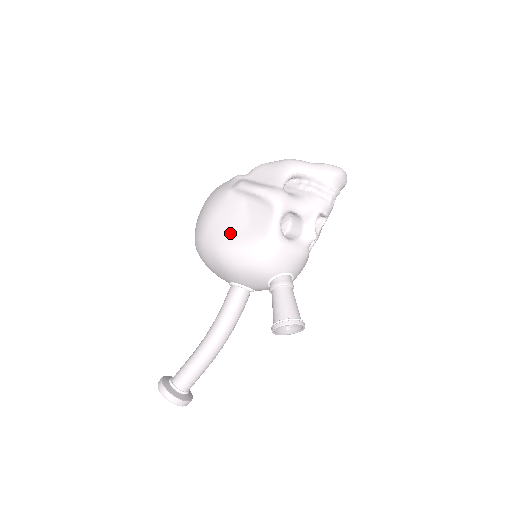
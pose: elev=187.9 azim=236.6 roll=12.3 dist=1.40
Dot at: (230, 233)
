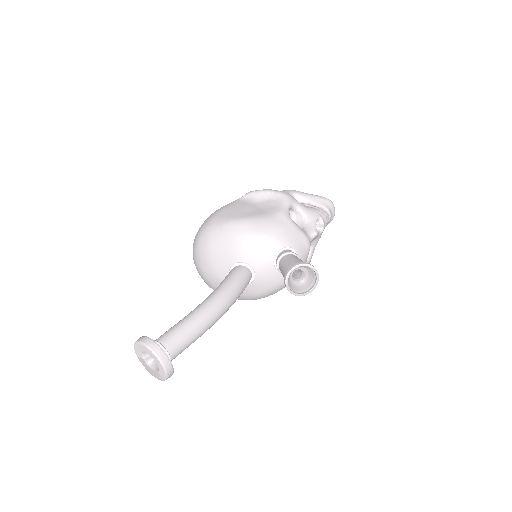
Dot at: (242, 213)
